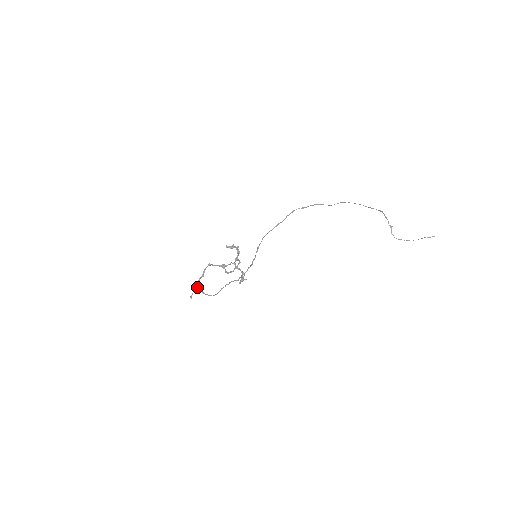
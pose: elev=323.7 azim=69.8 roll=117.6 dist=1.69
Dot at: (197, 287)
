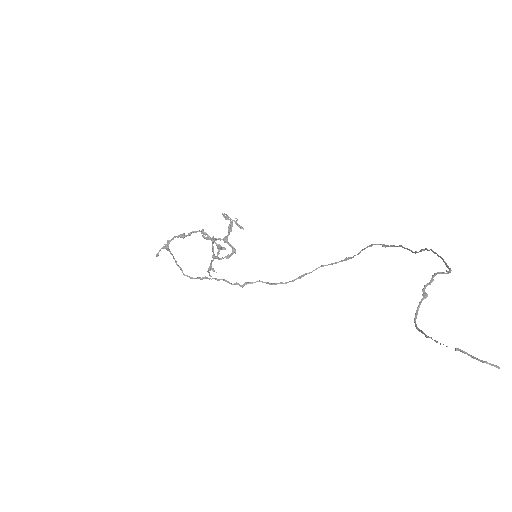
Dot at: (167, 244)
